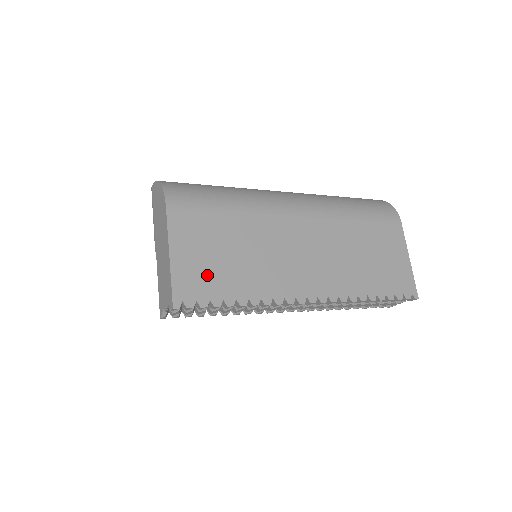
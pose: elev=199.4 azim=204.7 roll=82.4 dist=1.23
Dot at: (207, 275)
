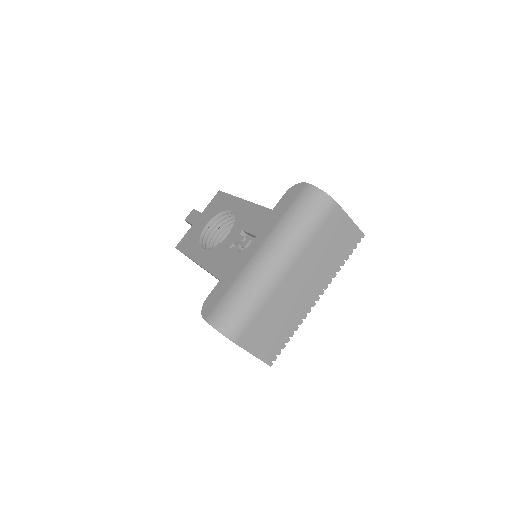
Dot at: (272, 344)
